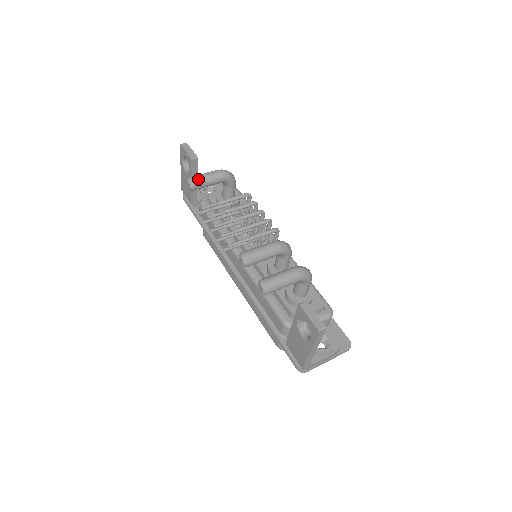
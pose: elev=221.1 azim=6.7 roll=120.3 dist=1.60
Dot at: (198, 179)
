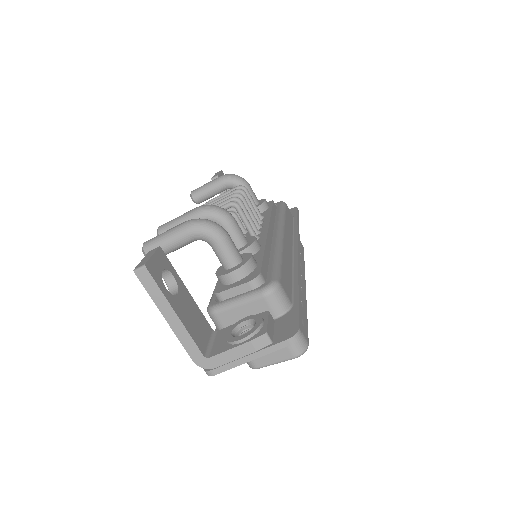
Dot at: (197, 189)
